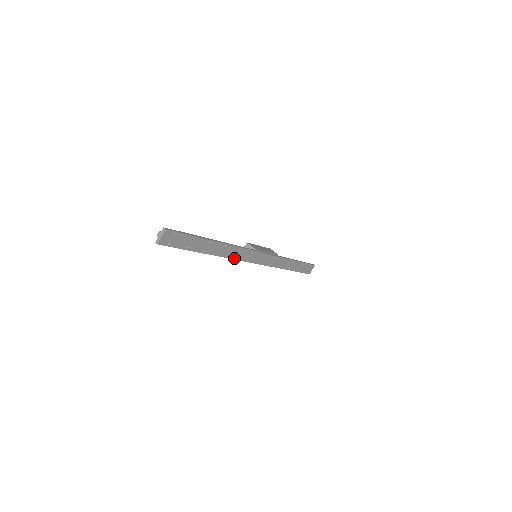
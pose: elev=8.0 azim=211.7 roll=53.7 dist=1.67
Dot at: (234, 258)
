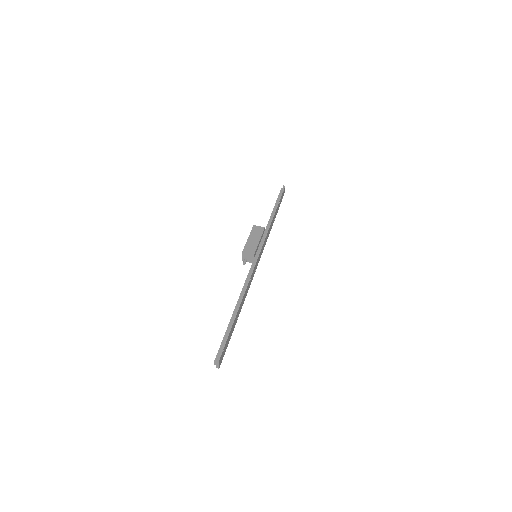
Dot at: (249, 286)
